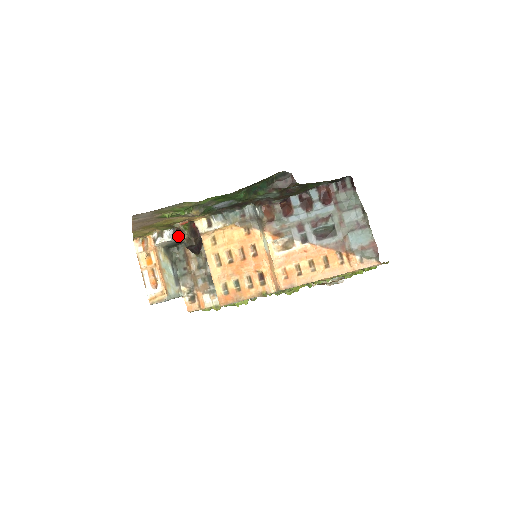
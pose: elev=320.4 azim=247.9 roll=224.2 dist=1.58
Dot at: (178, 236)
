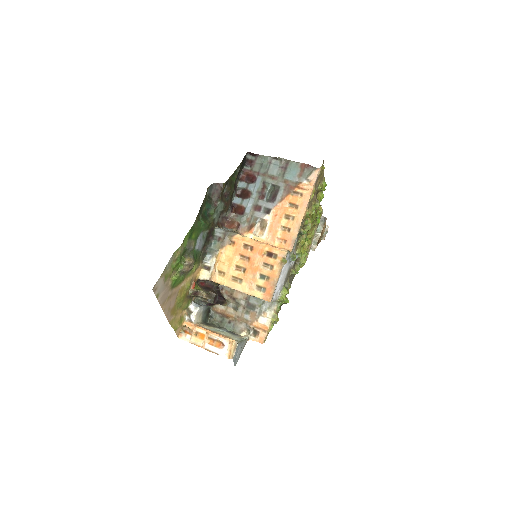
Dot at: (201, 304)
